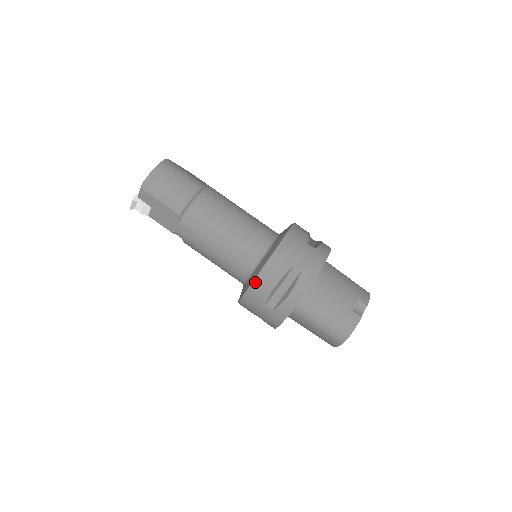
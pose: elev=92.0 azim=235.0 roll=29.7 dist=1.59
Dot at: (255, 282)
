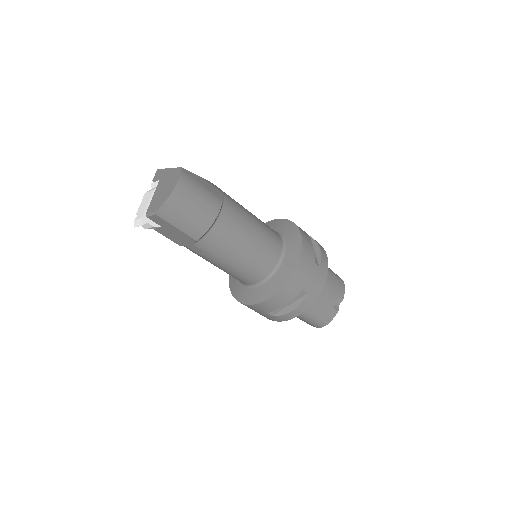
Dot at: (265, 302)
